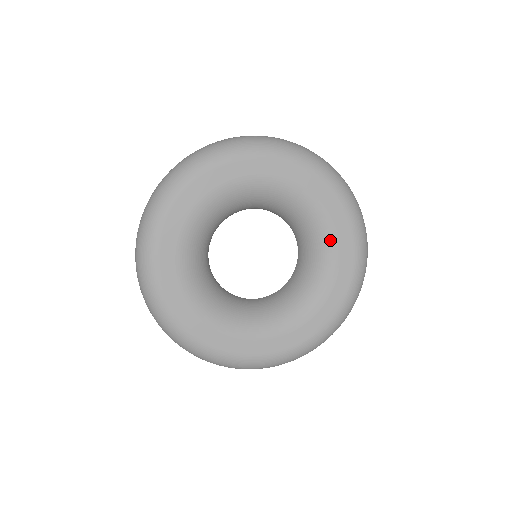
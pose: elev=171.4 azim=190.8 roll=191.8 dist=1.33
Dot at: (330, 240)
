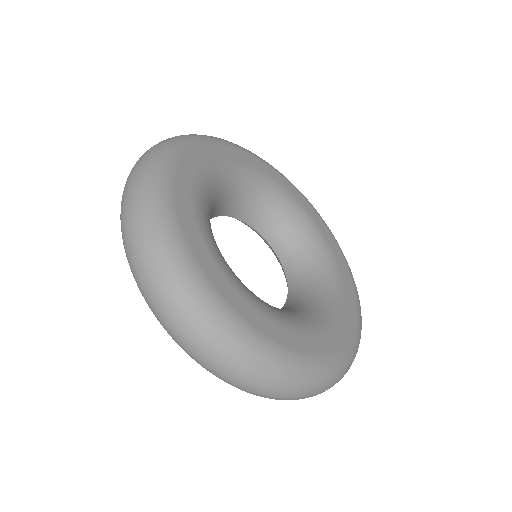
Dot at: (326, 318)
